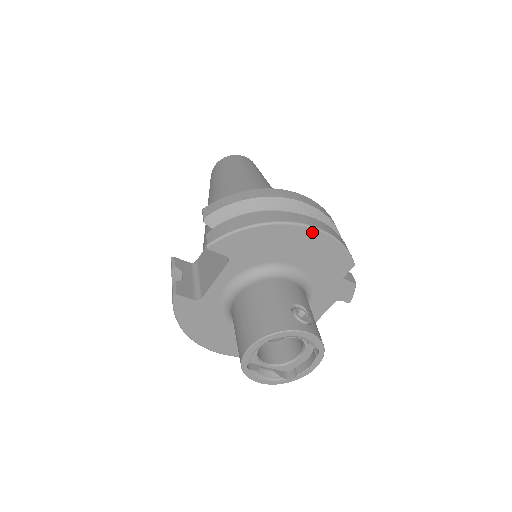
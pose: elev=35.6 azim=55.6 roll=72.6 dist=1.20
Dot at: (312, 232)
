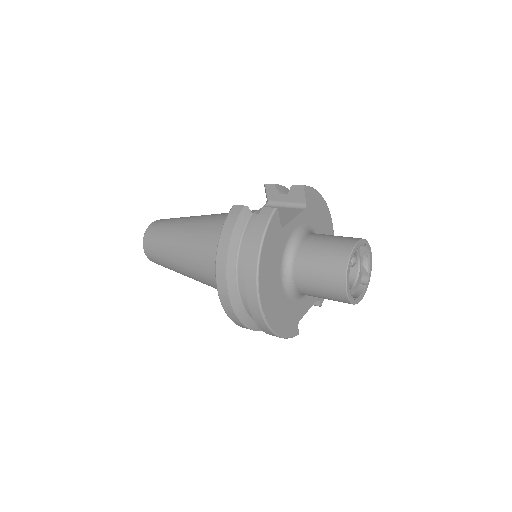
Dot at: (331, 225)
